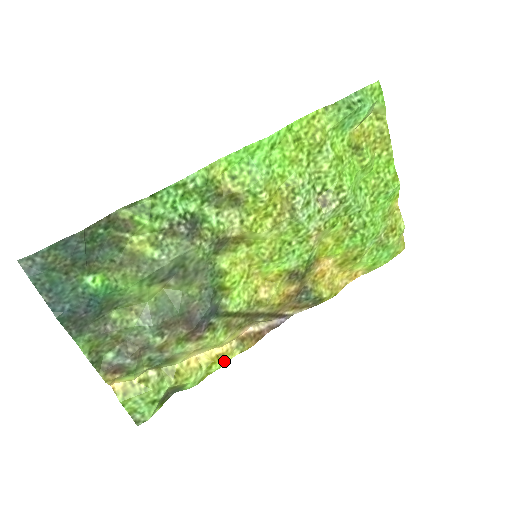
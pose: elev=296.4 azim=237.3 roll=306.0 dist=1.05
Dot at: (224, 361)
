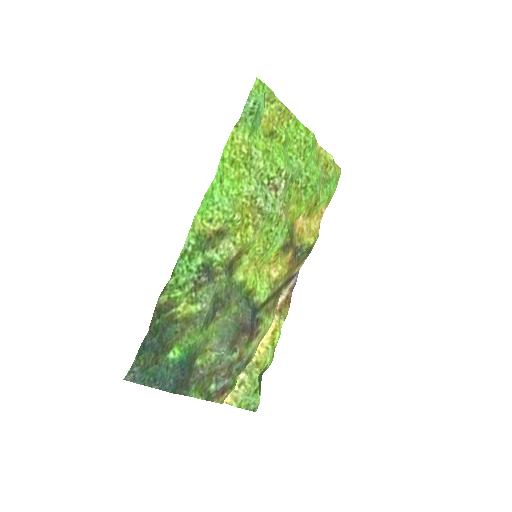
Dot at: (279, 333)
